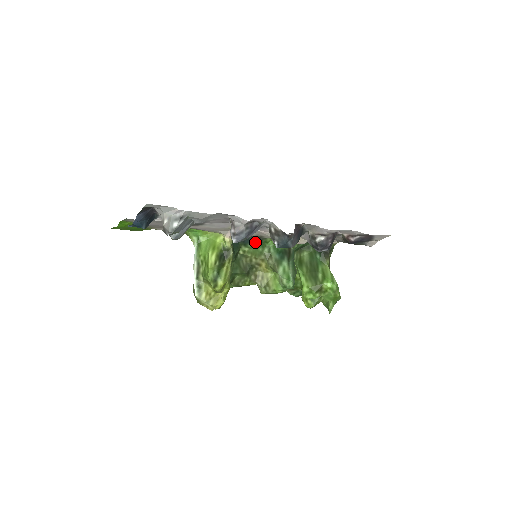
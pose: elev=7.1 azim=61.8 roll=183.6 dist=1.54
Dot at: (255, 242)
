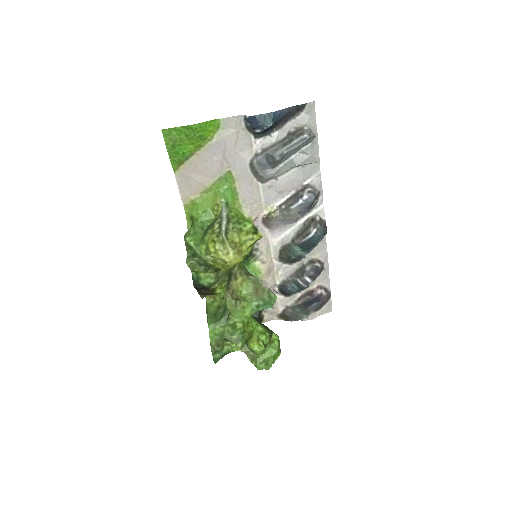
Dot at: occluded
